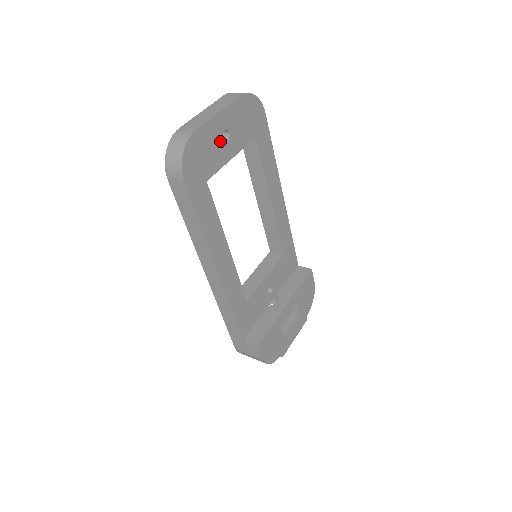
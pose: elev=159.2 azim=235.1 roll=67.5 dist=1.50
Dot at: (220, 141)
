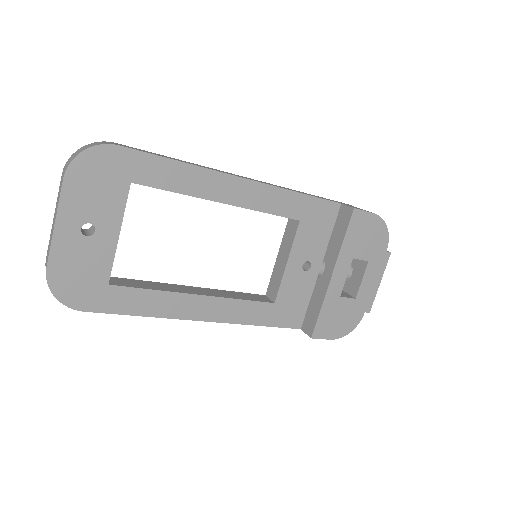
Dot at: (86, 242)
